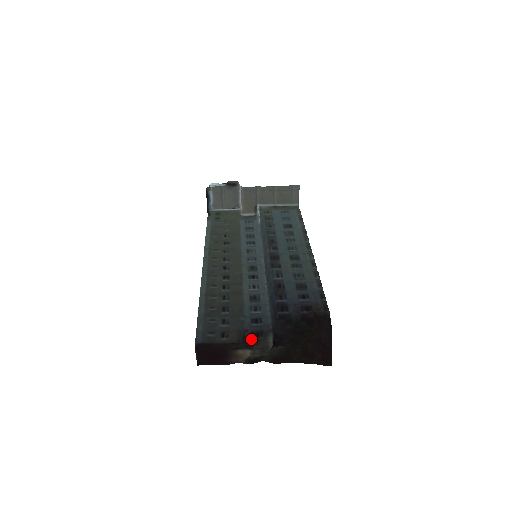
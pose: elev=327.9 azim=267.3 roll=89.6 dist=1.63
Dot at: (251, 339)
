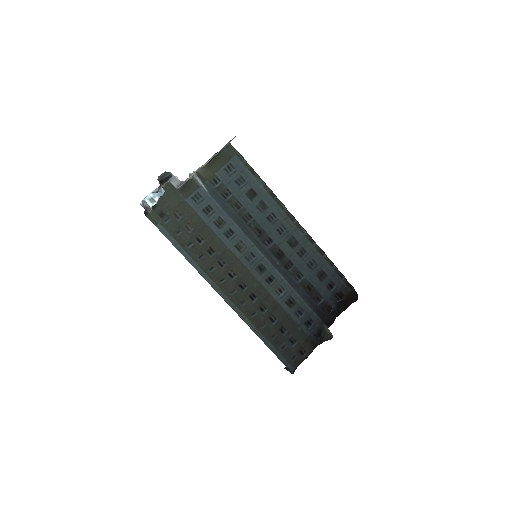
Dot at: (319, 341)
